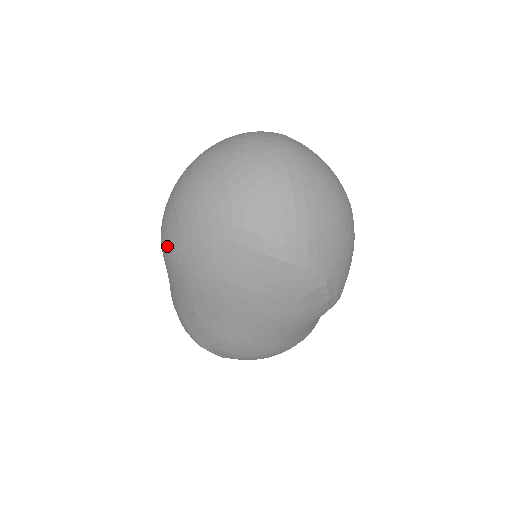
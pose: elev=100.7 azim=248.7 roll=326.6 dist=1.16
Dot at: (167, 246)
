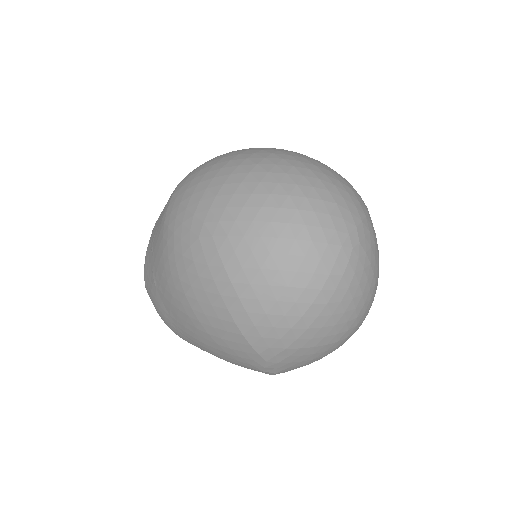
Dot at: (170, 215)
